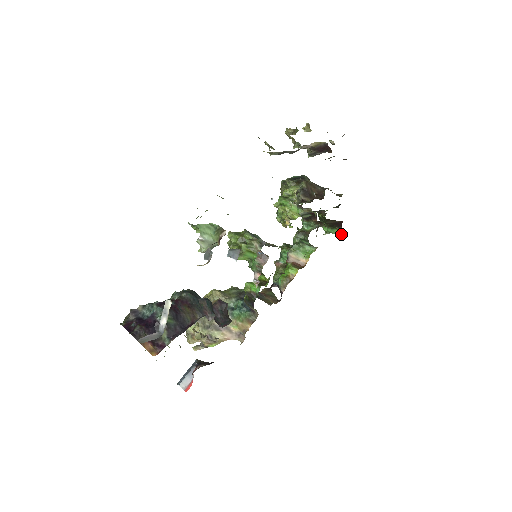
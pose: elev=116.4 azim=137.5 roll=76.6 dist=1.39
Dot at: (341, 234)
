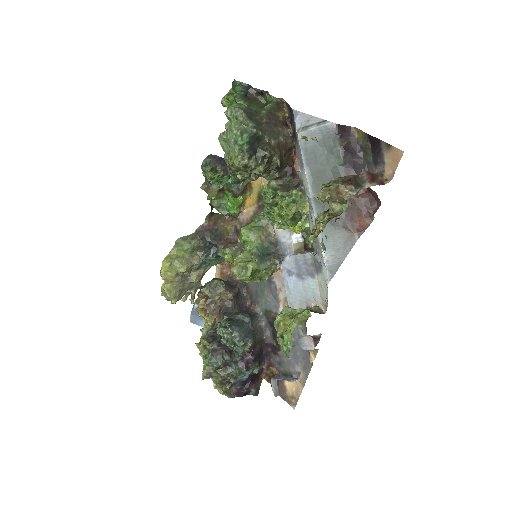
Dot at: occluded
